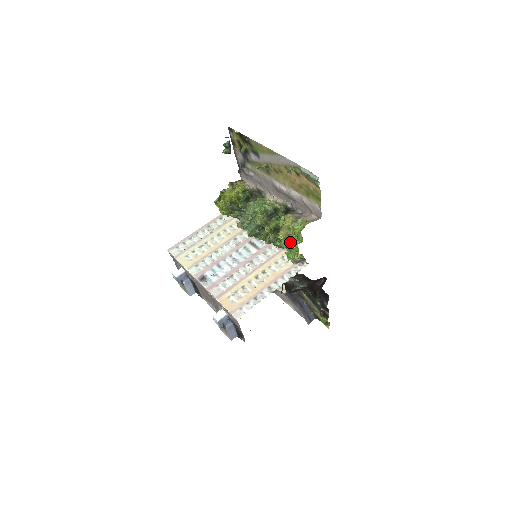
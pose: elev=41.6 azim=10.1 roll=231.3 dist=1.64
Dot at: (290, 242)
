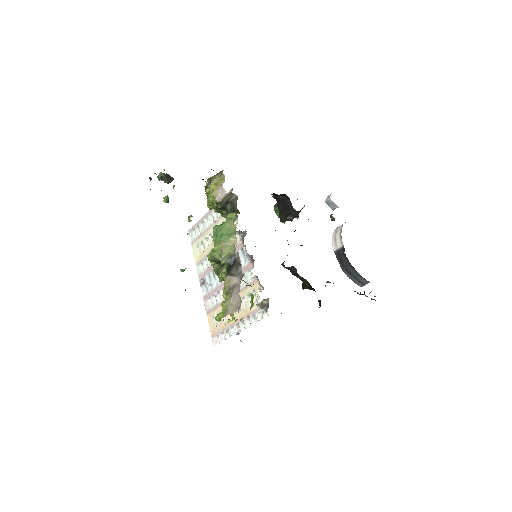
Dot at: occluded
